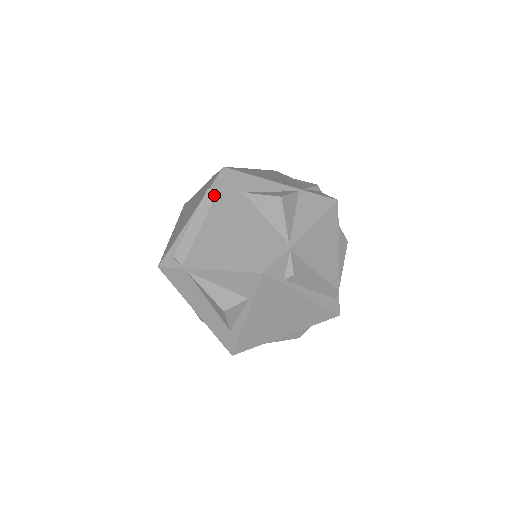
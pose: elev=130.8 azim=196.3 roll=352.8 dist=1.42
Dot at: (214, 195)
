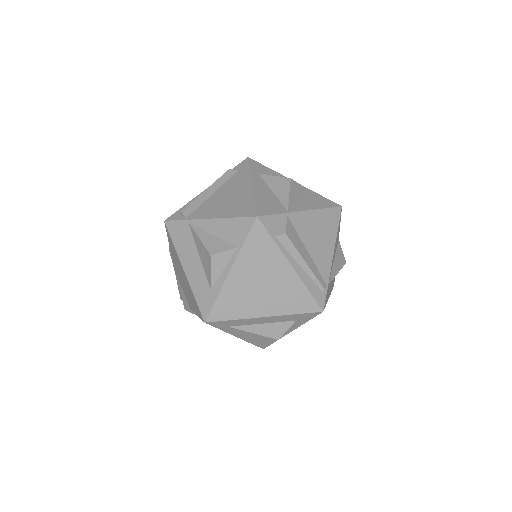
Dot at: (233, 173)
